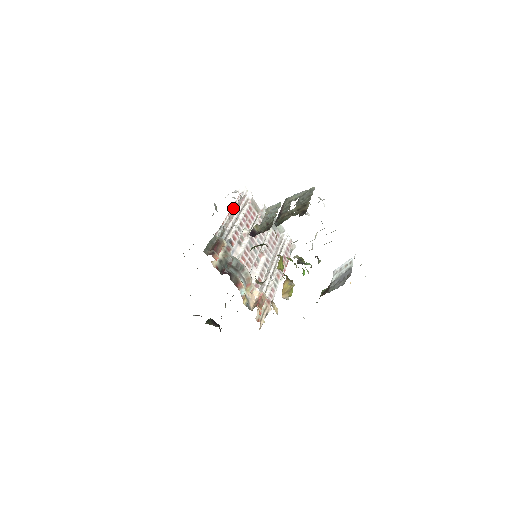
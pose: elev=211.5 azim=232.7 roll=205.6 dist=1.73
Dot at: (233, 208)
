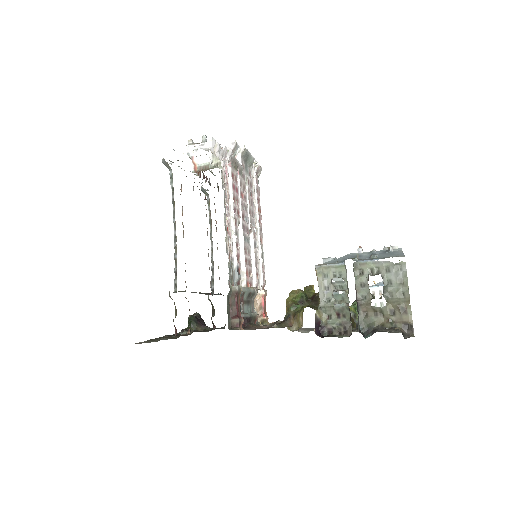
Dot at: (227, 209)
